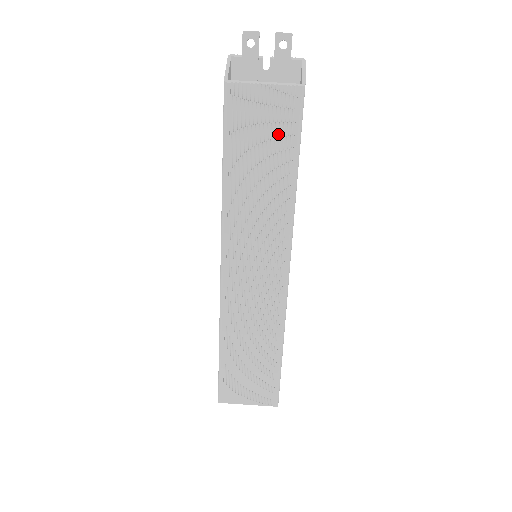
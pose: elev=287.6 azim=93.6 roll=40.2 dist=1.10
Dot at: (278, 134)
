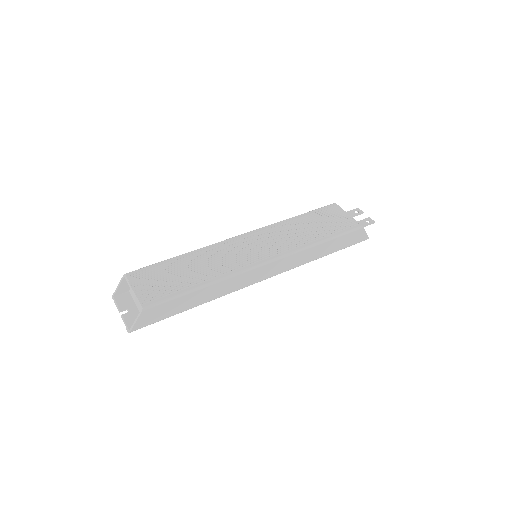
Dot at: (333, 227)
